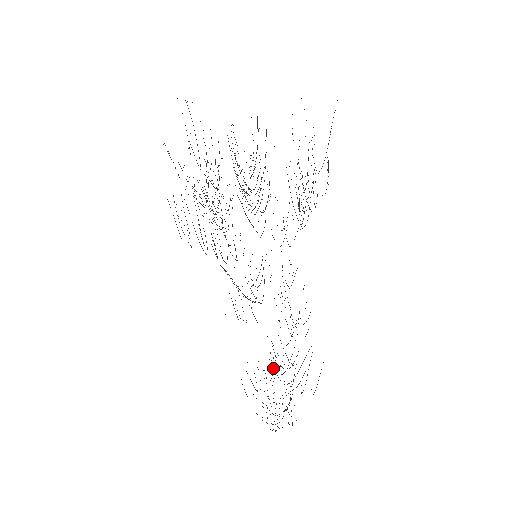
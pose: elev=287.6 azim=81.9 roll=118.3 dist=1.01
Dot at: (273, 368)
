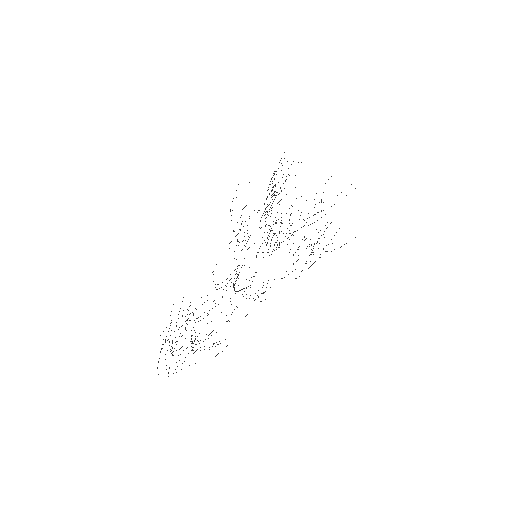
Dot at: occluded
